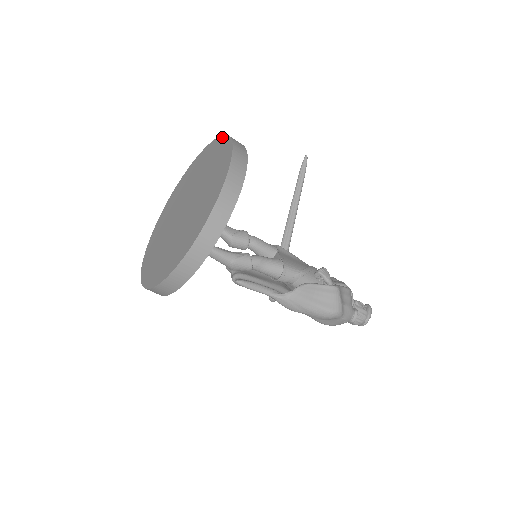
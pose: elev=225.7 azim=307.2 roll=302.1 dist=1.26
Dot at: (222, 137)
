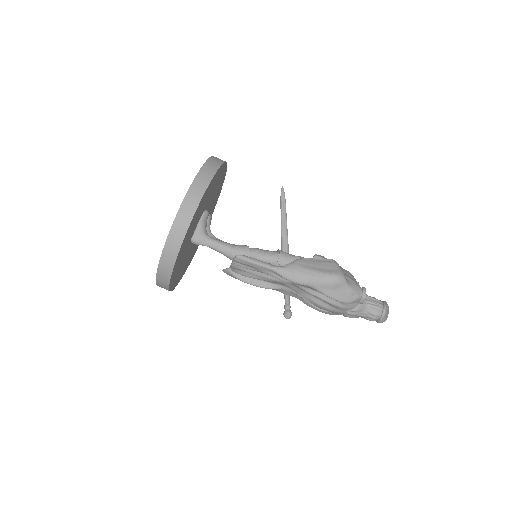
Dot at: occluded
